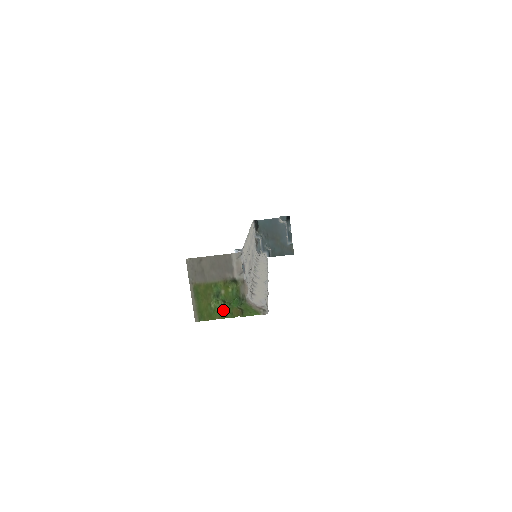
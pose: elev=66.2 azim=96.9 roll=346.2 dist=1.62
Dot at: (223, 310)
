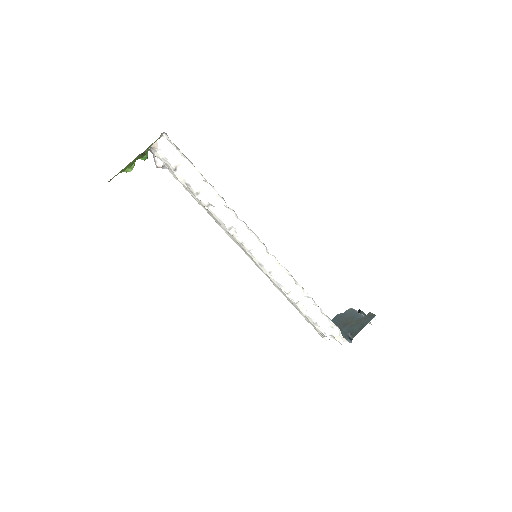
Dot at: (132, 165)
